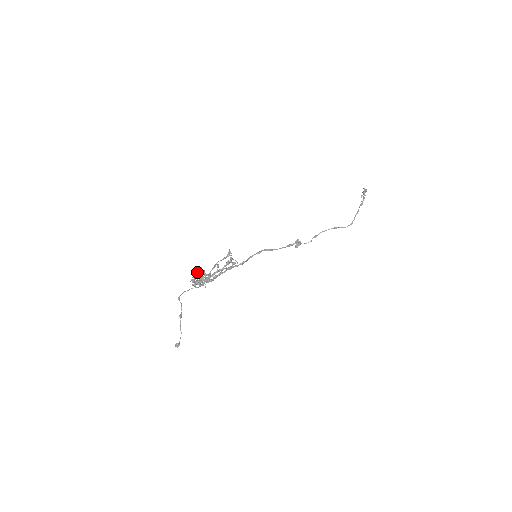
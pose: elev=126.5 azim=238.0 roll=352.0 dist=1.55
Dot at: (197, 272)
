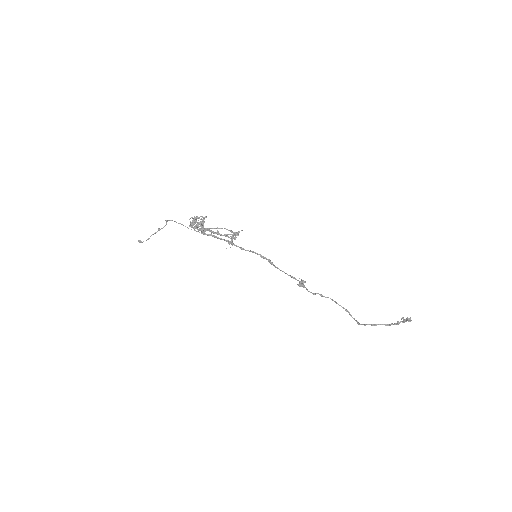
Dot at: (203, 217)
